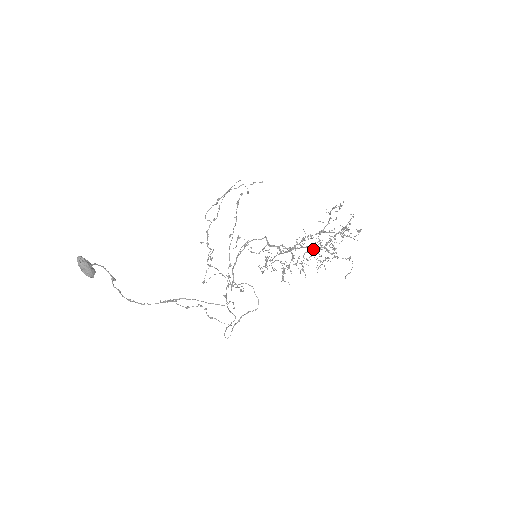
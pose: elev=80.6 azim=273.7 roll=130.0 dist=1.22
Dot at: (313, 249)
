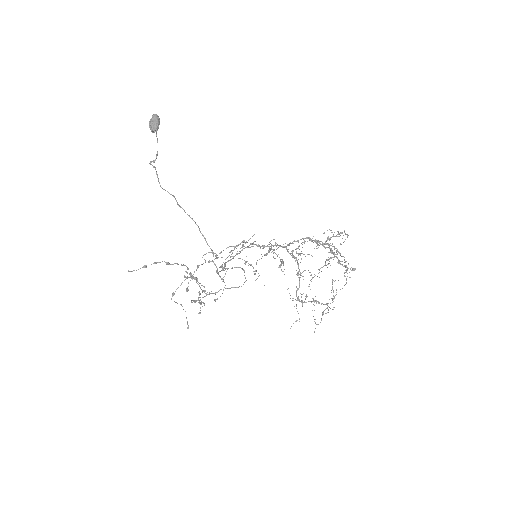
Dot at: occluded
